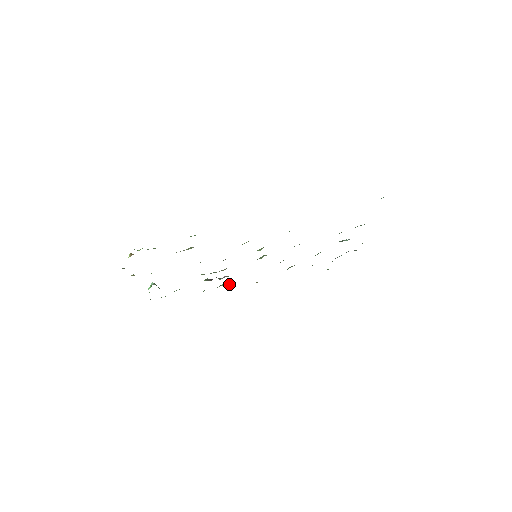
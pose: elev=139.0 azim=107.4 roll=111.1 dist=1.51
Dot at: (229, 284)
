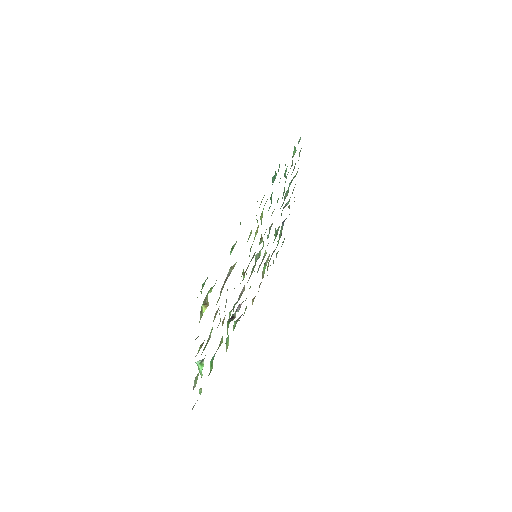
Dot at: occluded
